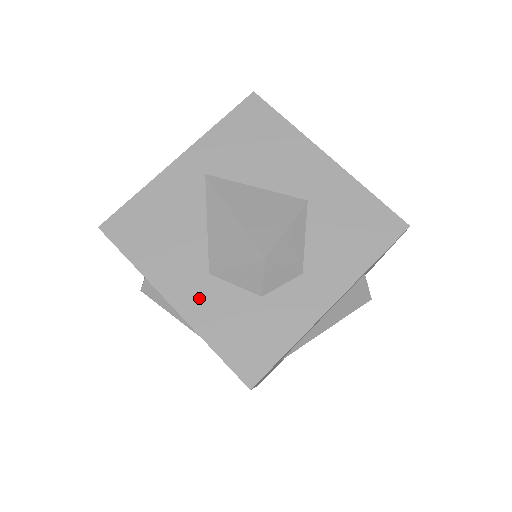
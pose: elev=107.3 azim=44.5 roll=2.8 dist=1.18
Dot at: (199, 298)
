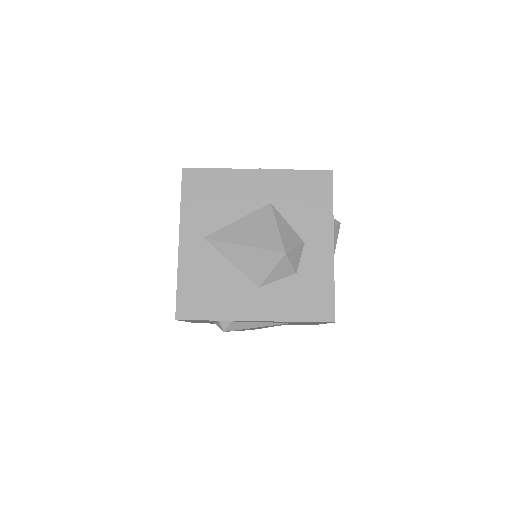
Dot at: (266, 304)
